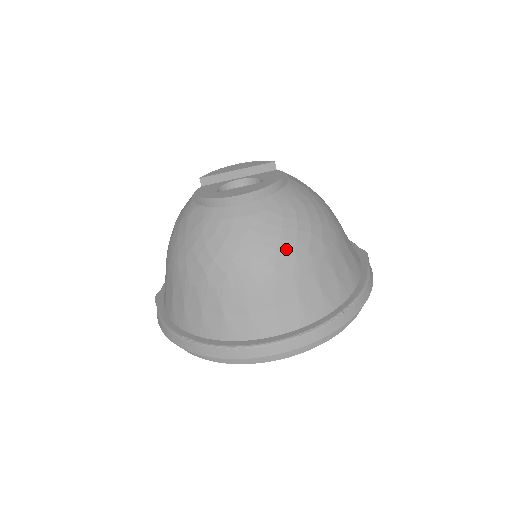
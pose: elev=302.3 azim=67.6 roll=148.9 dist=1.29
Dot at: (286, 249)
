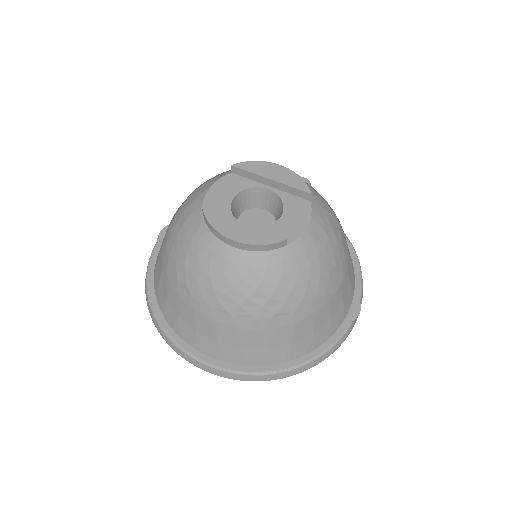
Dot at: (249, 309)
